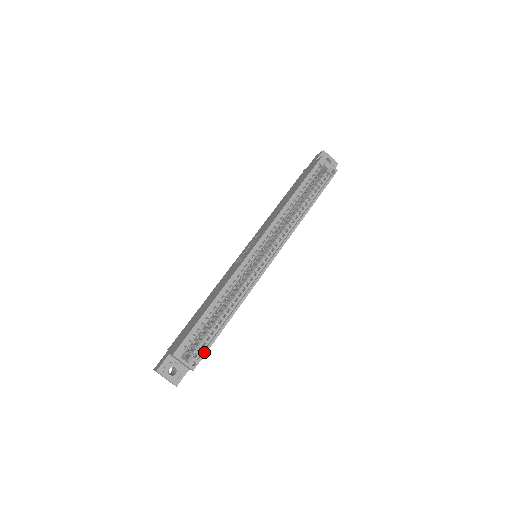
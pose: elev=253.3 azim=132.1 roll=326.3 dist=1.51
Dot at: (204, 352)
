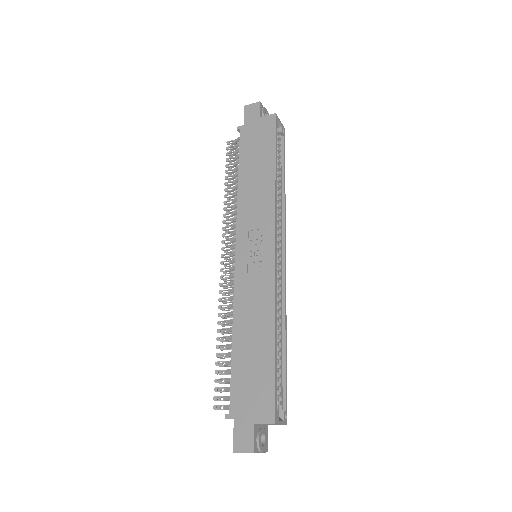
Dot at: (286, 398)
